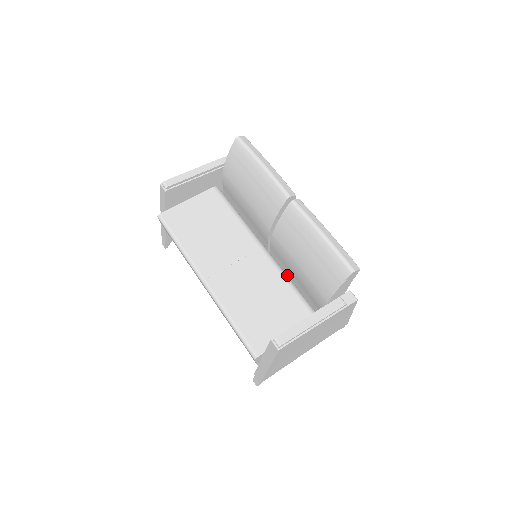
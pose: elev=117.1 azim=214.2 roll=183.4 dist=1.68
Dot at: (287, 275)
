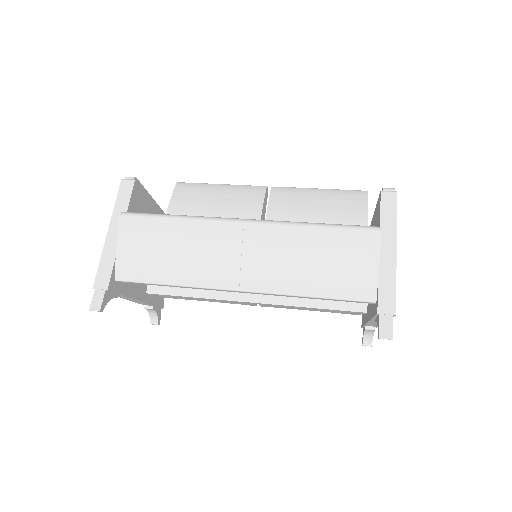
Dot at: occluded
